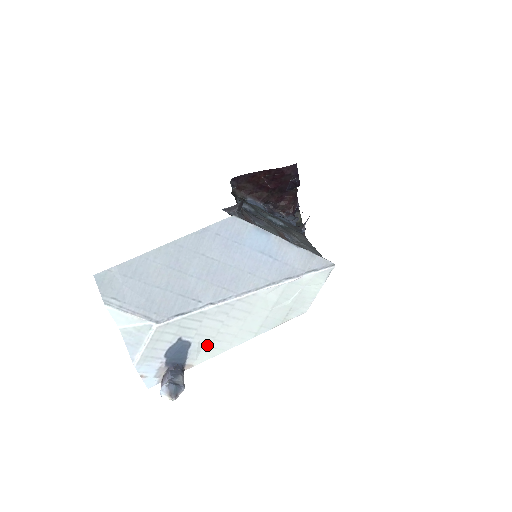
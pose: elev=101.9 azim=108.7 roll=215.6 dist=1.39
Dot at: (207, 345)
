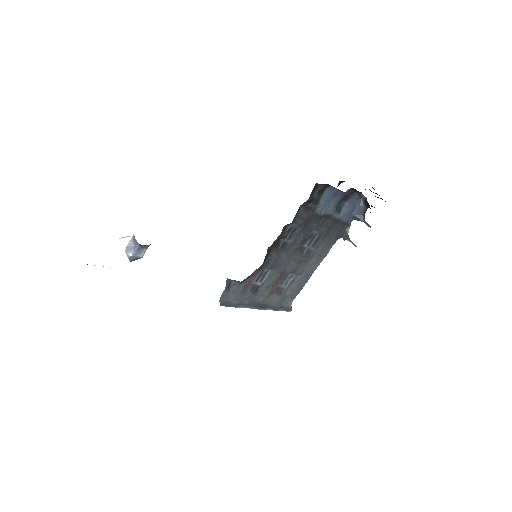
Dot at: occluded
